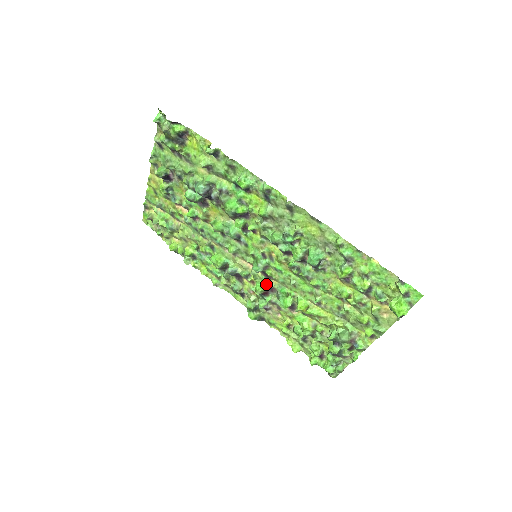
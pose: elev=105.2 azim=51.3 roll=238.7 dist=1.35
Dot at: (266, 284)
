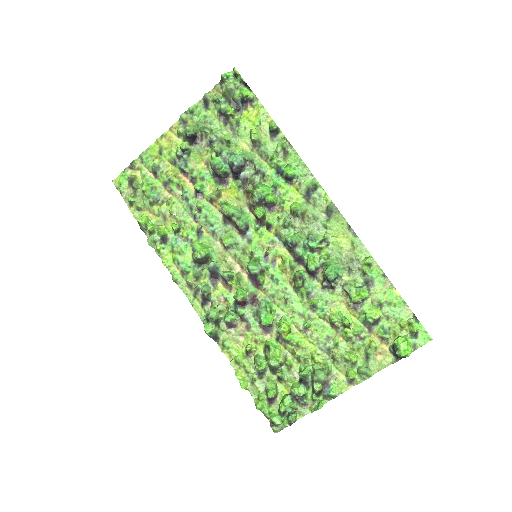
Dot at: (251, 292)
